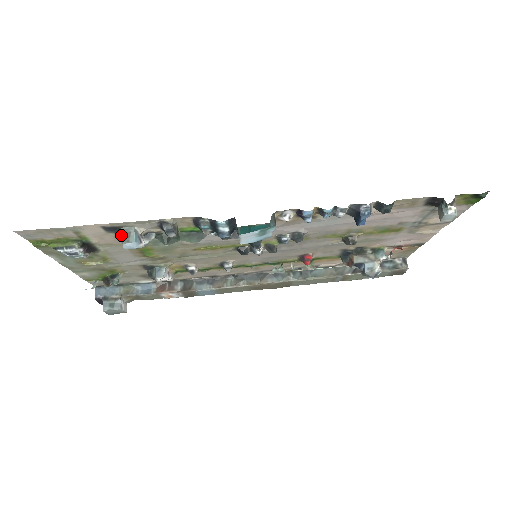
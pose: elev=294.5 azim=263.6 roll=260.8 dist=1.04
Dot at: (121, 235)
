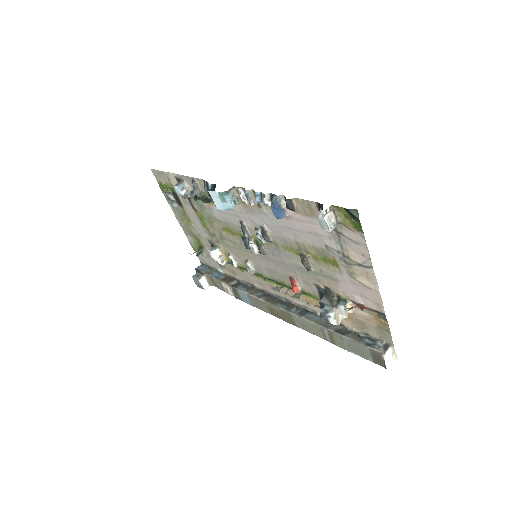
Dot at: (178, 183)
